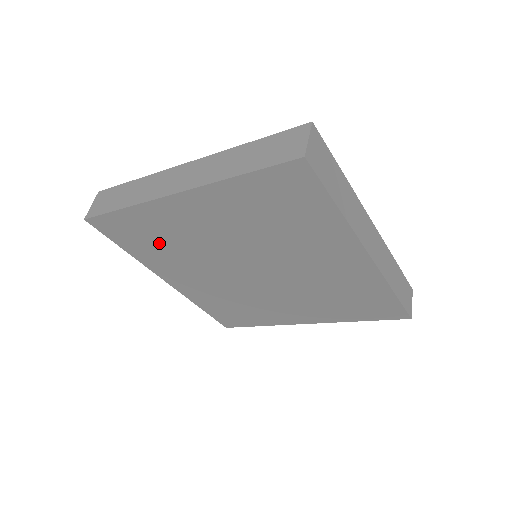
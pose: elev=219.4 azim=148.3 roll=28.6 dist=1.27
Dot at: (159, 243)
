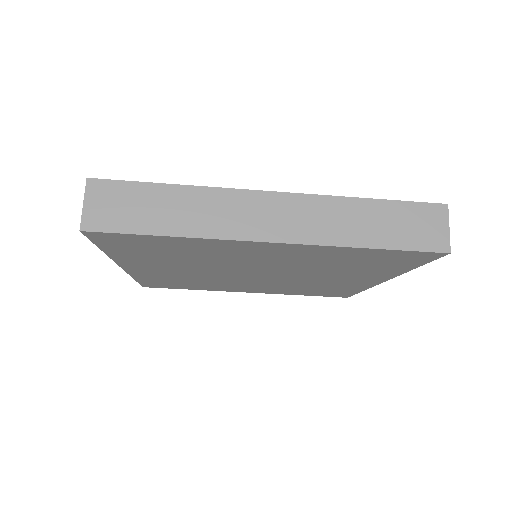
Dot at: (172, 254)
